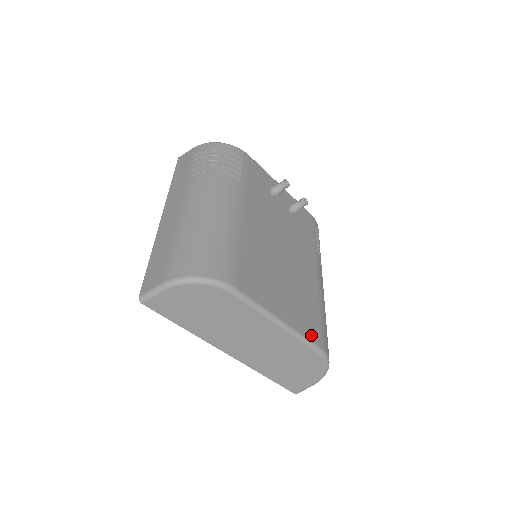
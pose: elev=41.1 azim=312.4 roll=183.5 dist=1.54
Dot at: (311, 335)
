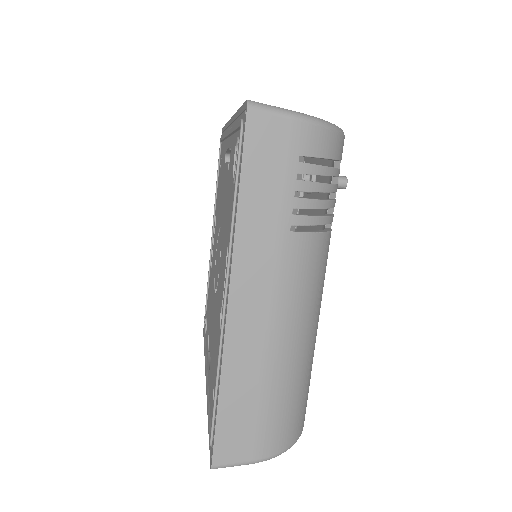
Dot at: occluded
